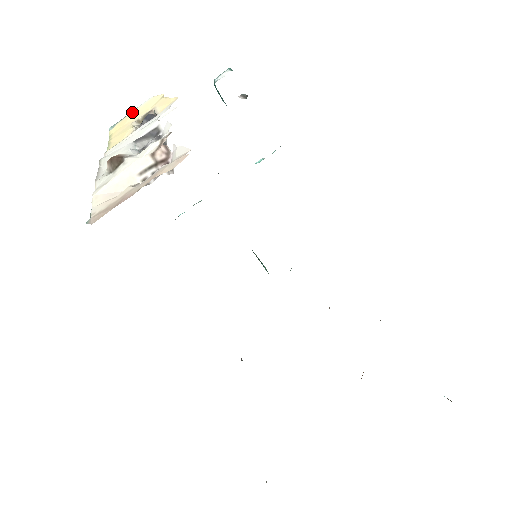
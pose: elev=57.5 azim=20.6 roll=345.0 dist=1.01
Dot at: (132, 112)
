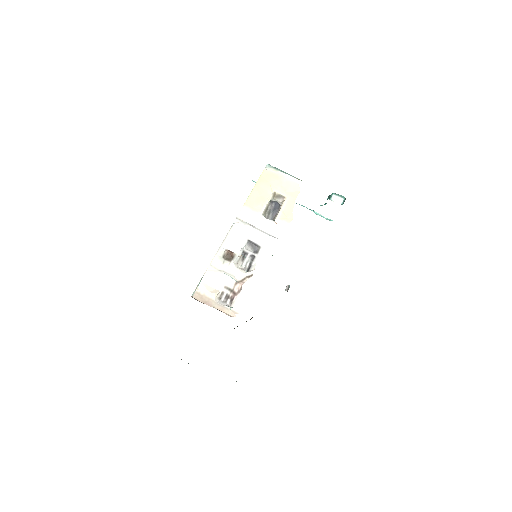
Dot at: (282, 175)
